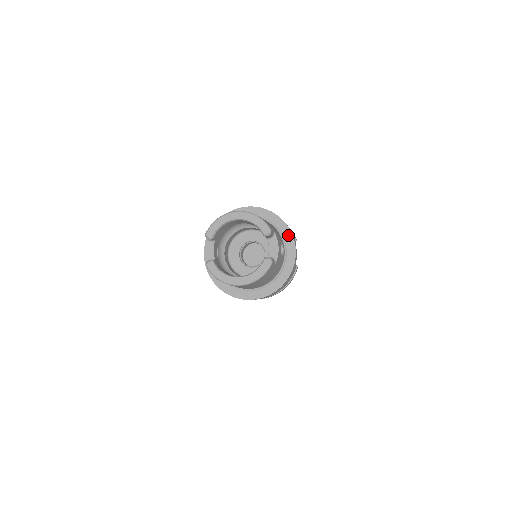
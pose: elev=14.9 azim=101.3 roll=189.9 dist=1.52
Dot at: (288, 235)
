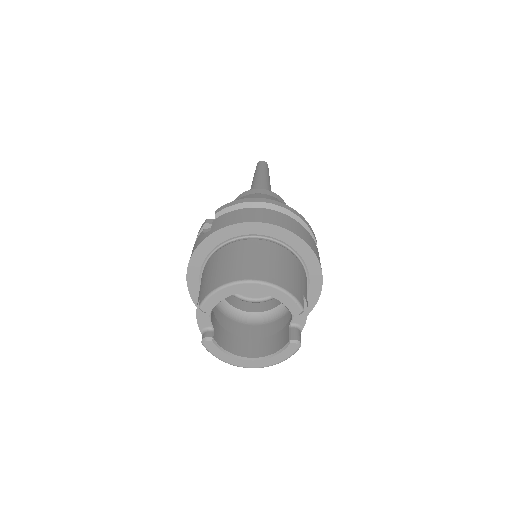
Dot at: (314, 266)
